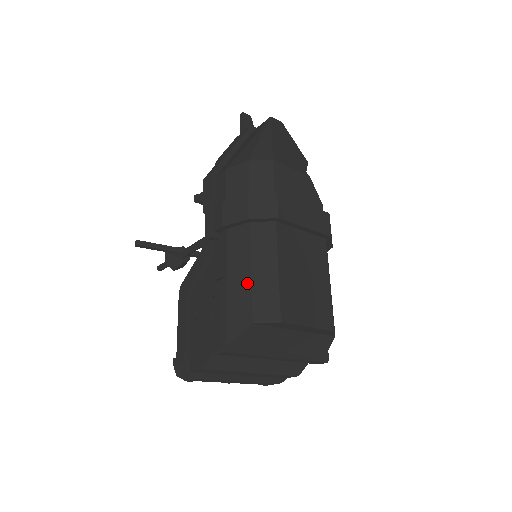
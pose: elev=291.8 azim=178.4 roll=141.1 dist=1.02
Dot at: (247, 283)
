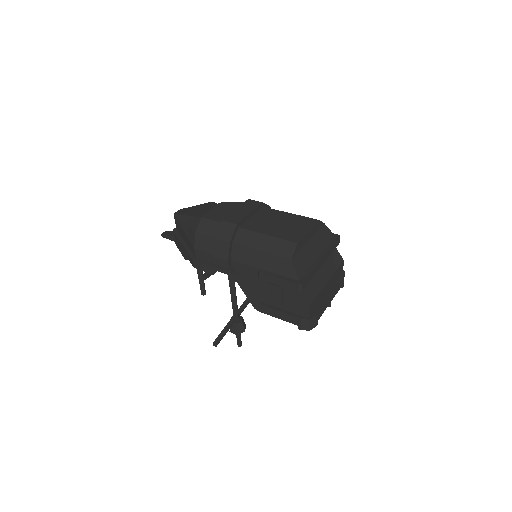
Dot at: (267, 256)
